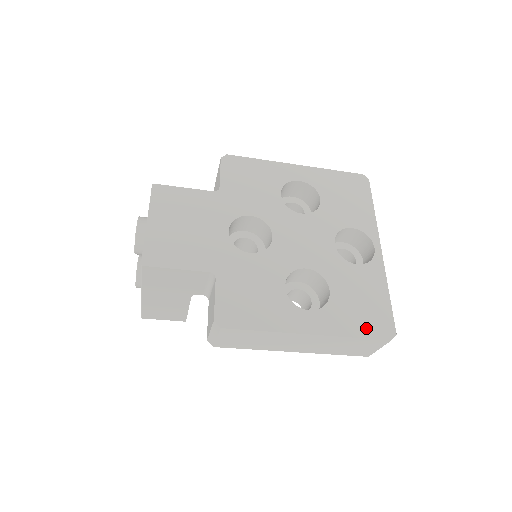
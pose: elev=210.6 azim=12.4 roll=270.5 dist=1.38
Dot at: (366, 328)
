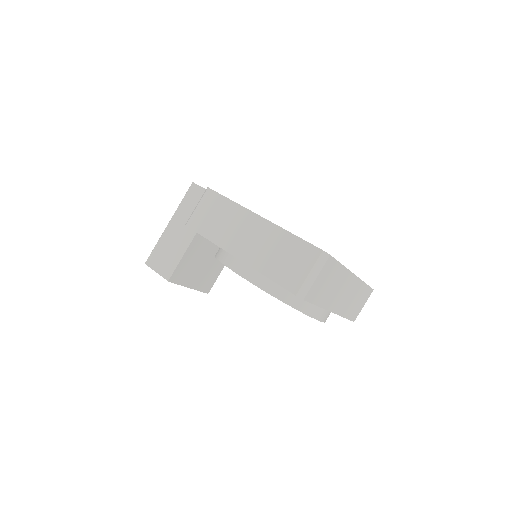
Dot at: occluded
